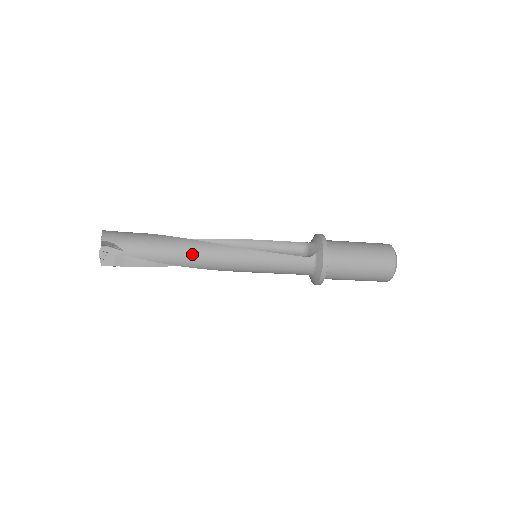
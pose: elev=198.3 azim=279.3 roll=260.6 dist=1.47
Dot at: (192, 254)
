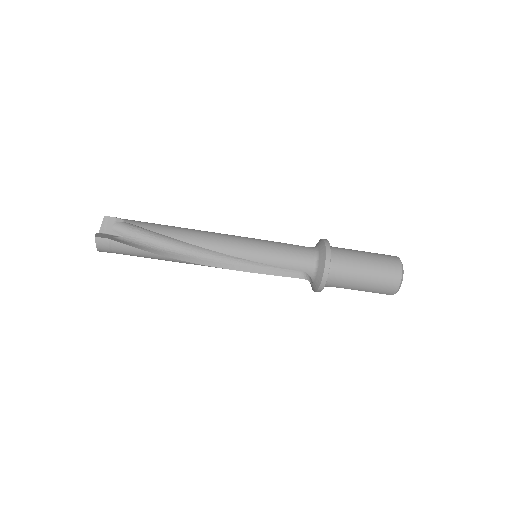
Dot at: (192, 231)
